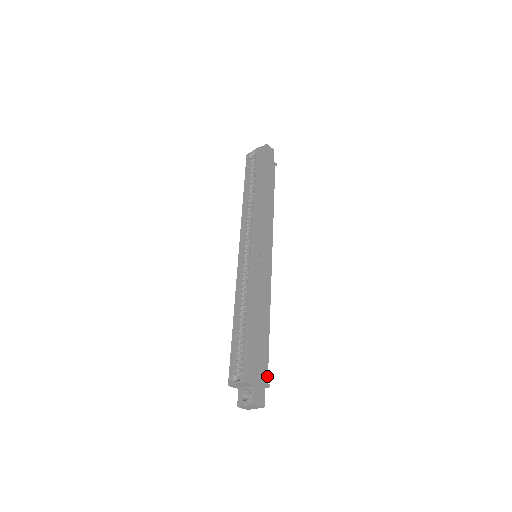
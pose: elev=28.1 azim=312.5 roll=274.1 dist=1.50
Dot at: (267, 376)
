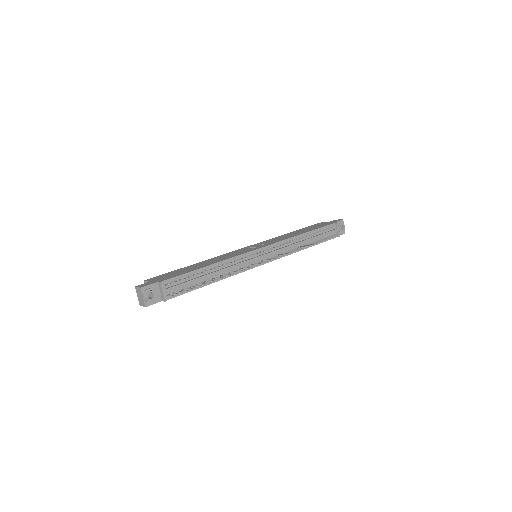
Dot at: (167, 279)
